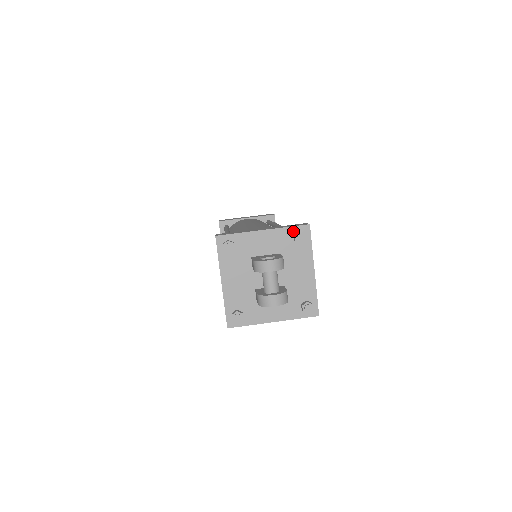
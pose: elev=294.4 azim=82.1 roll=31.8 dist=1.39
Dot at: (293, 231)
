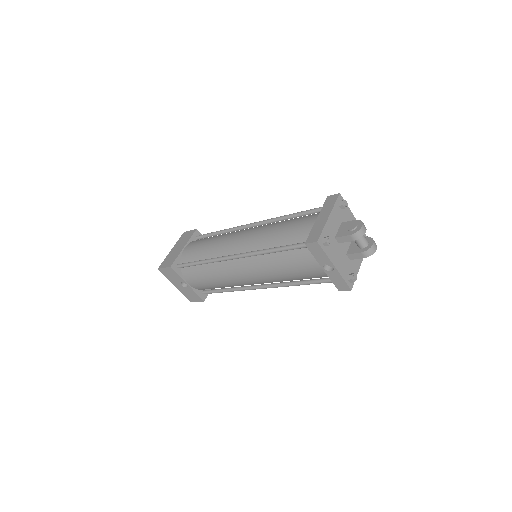
Dot at: (338, 204)
